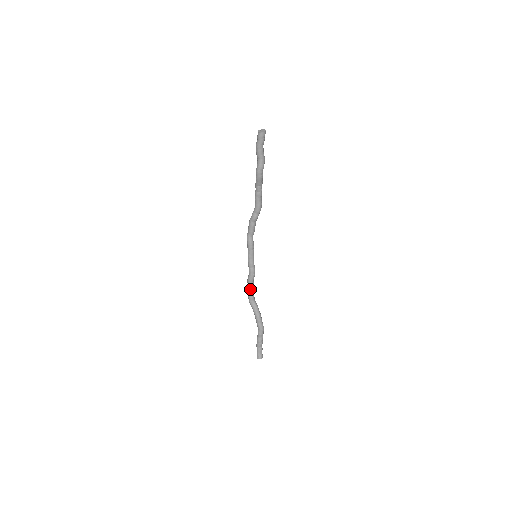
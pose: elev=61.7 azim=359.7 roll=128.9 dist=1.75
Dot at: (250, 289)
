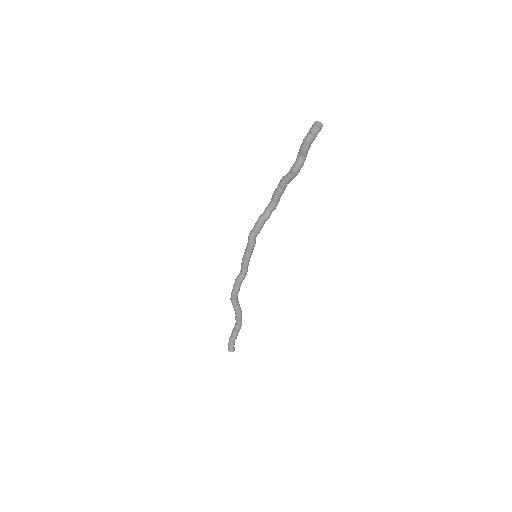
Dot at: (238, 290)
